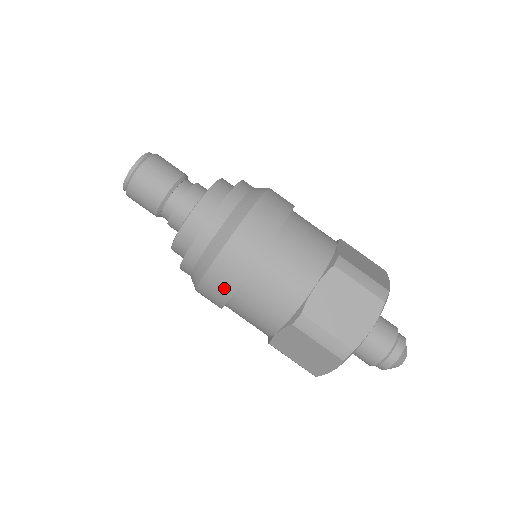
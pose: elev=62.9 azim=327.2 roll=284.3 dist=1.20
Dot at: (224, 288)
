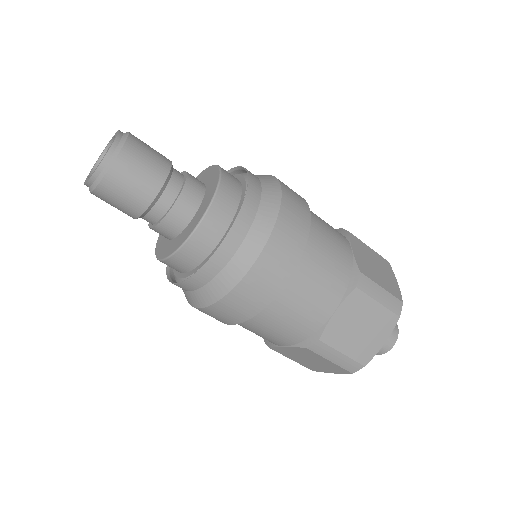
Dot at: (287, 259)
